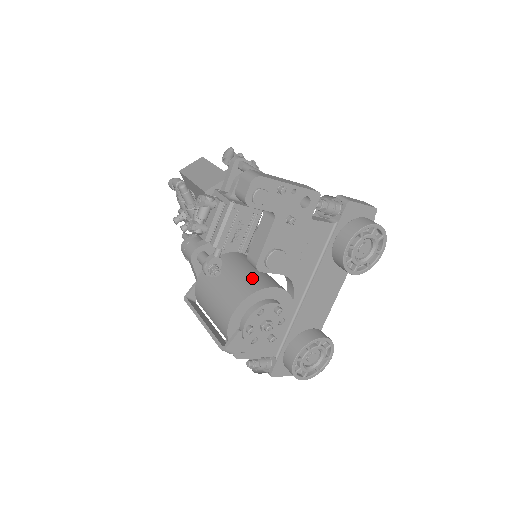
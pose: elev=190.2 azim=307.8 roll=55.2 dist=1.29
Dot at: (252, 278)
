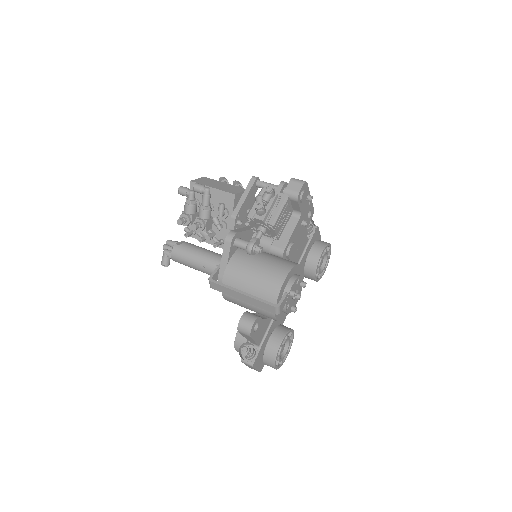
Dot at: (284, 259)
